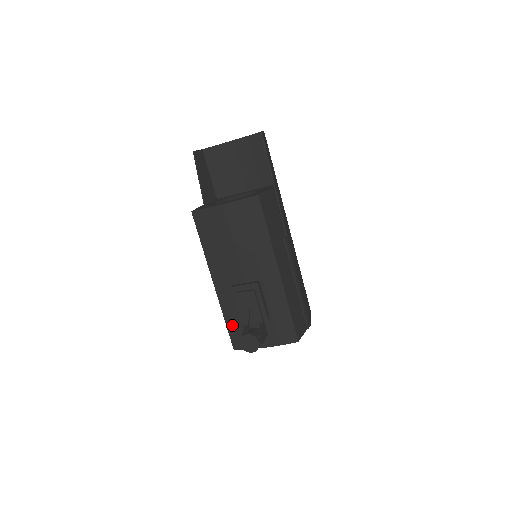
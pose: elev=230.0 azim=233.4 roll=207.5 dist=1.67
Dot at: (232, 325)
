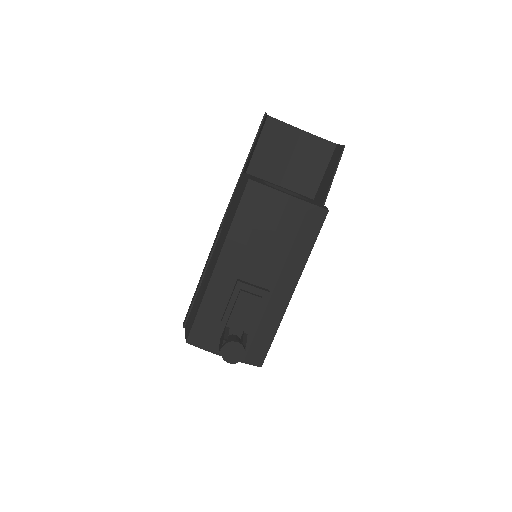
Dot at: (204, 317)
